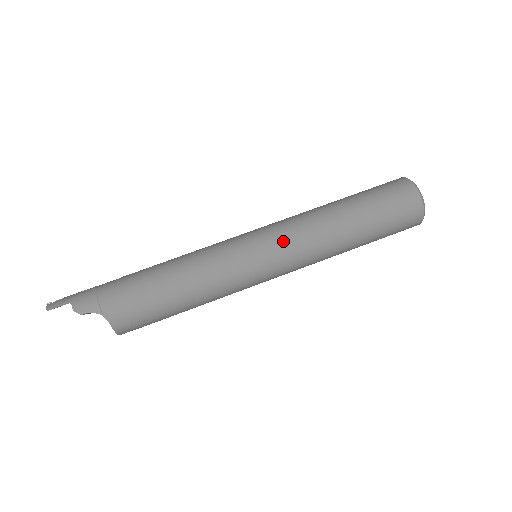
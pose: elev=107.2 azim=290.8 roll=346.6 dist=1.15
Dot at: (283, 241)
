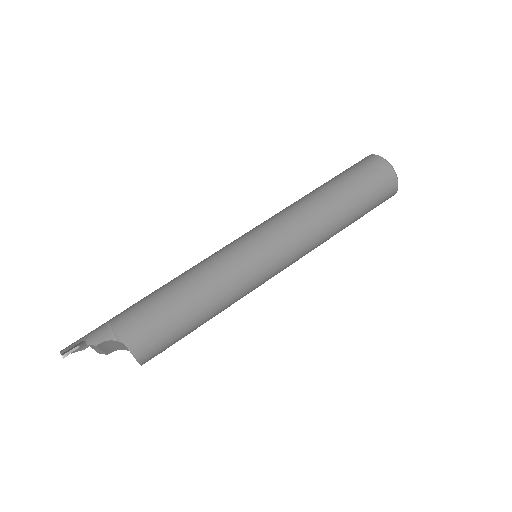
Dot at: (275, 228)
